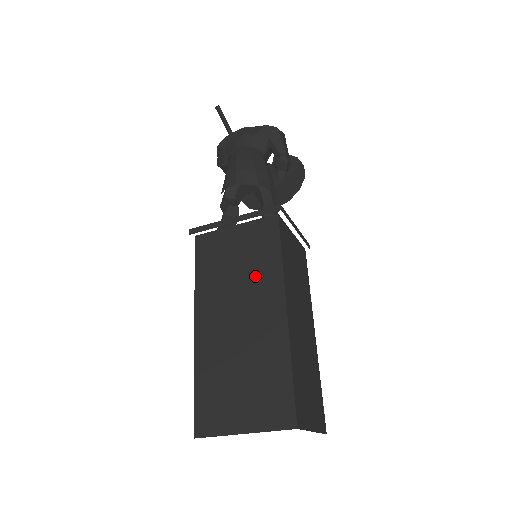
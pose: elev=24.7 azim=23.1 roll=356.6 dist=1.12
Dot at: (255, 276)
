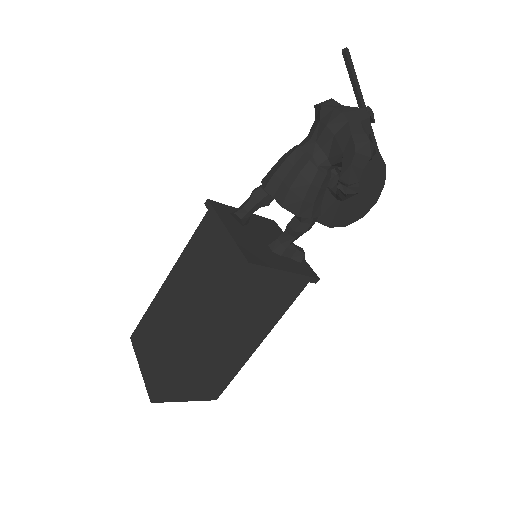
Dot at: (203, 293)
